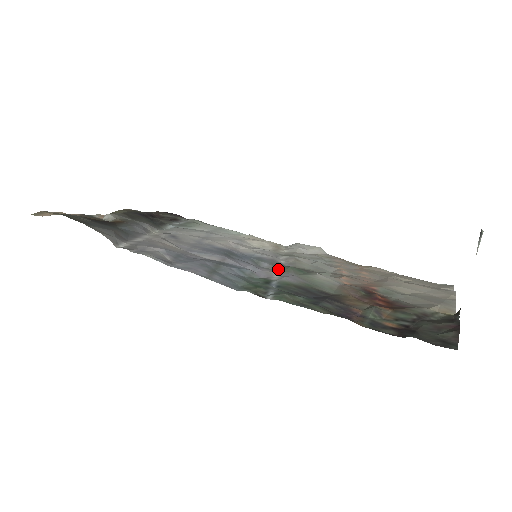
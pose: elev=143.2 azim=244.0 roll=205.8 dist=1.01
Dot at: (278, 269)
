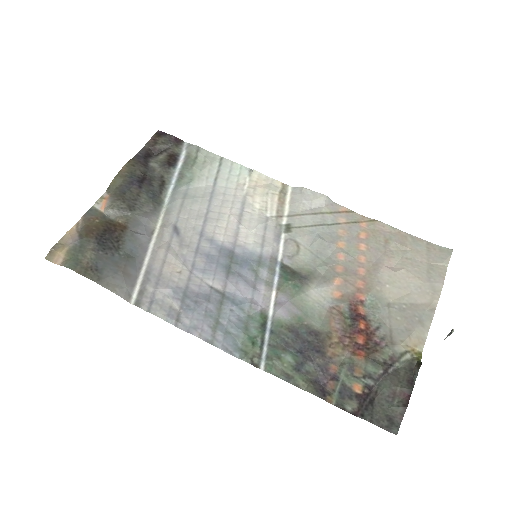
Dot at: (276, 281)
